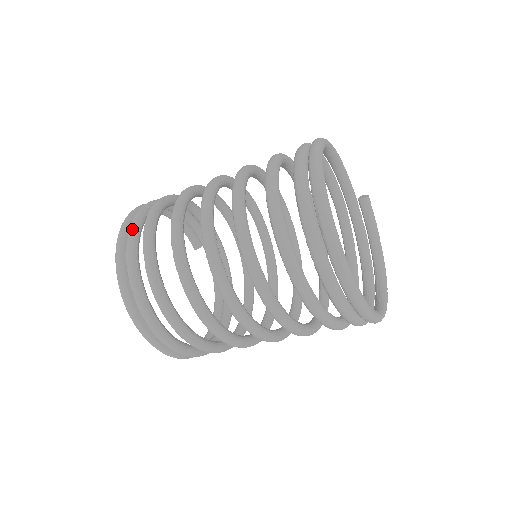
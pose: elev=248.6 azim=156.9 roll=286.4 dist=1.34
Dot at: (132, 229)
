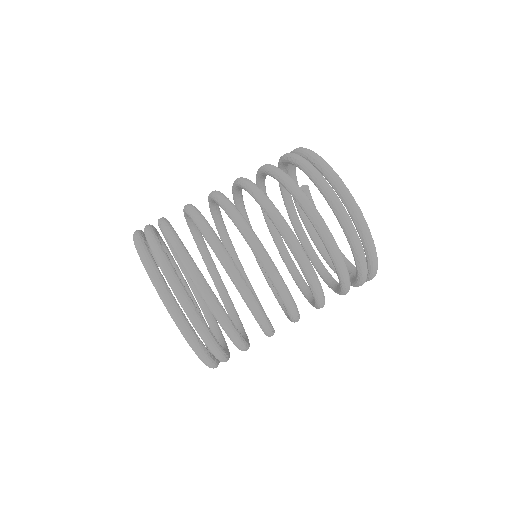
Dot at: (165, 262)
